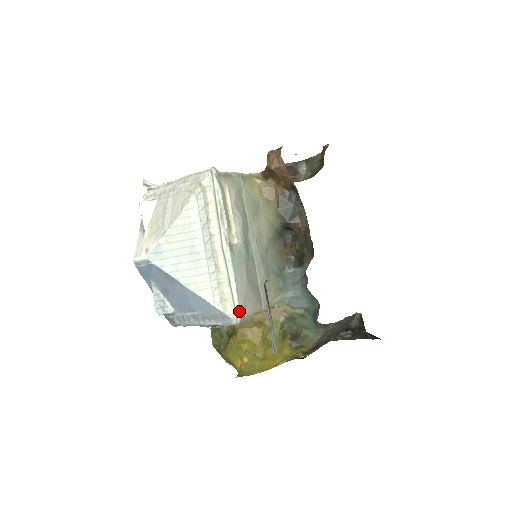
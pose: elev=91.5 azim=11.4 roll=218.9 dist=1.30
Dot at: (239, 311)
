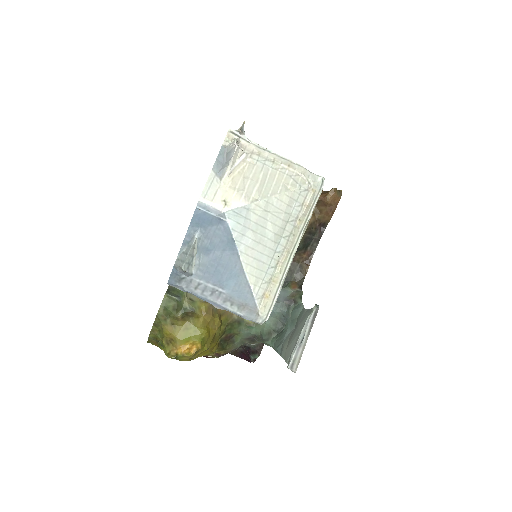
Dot at: occluded
